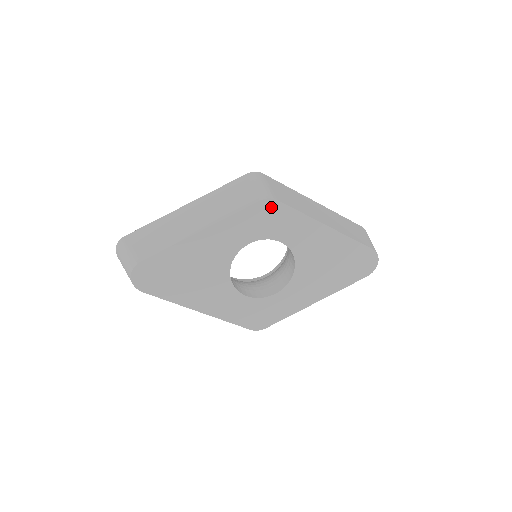
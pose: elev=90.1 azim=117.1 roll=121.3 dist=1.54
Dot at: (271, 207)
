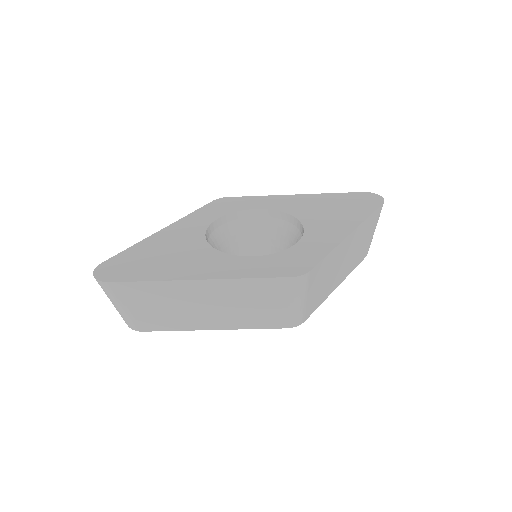
Dot at: occluded
